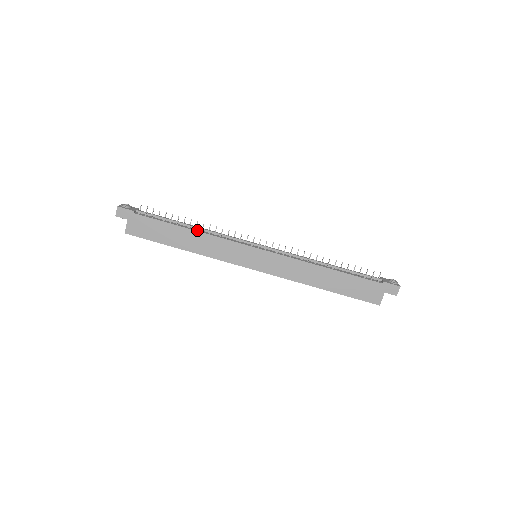
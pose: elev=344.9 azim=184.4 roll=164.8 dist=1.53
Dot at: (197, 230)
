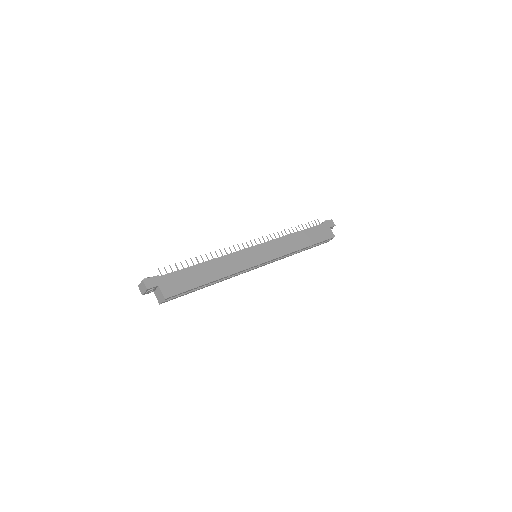
Dot at: (211, 260)
